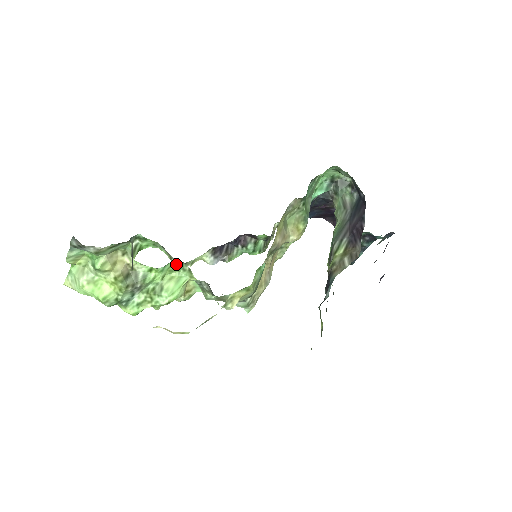
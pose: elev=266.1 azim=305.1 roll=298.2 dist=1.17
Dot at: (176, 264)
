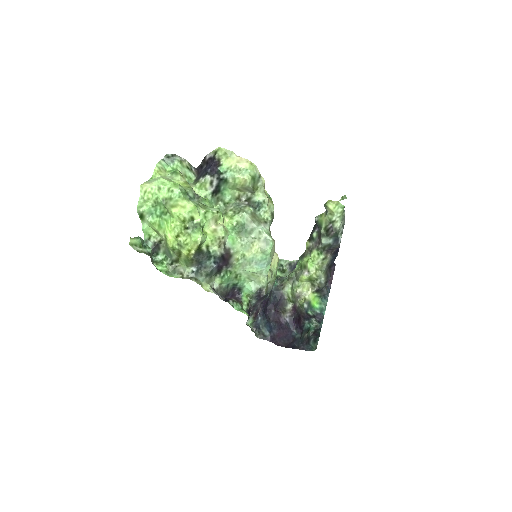
Dot at: occluded
